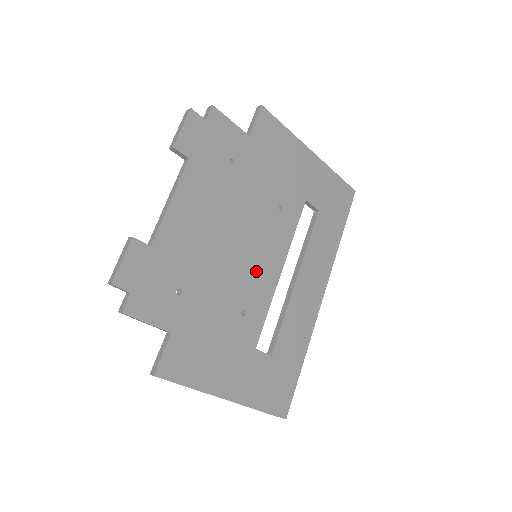
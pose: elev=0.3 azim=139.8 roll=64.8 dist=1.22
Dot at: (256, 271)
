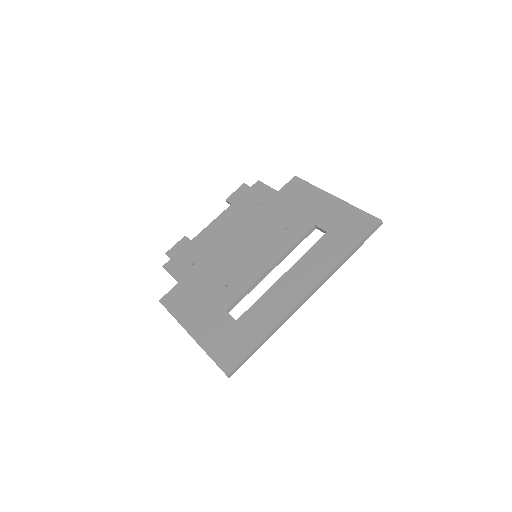
Dot at: (249, 263)
